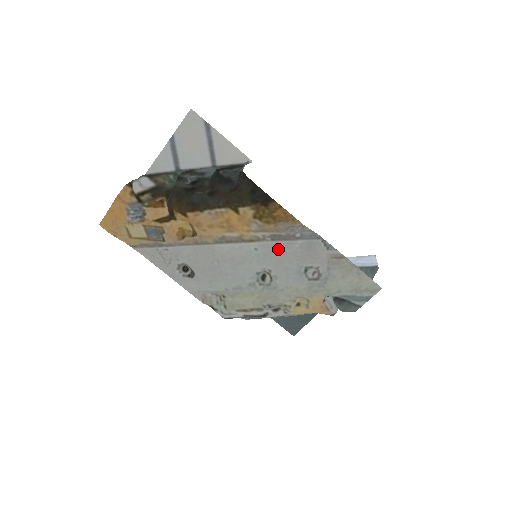
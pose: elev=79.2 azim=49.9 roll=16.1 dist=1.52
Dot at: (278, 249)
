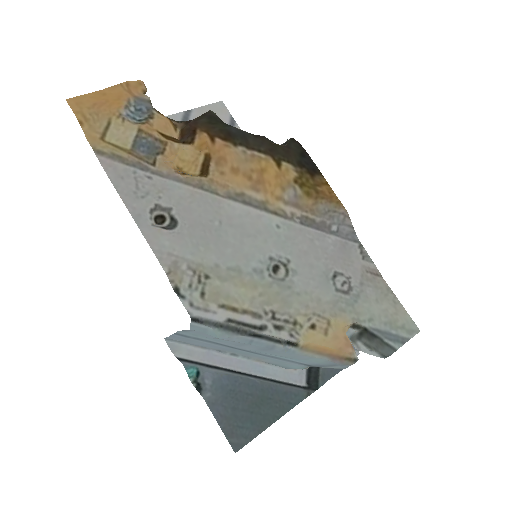
Dot at: (306, 237)
